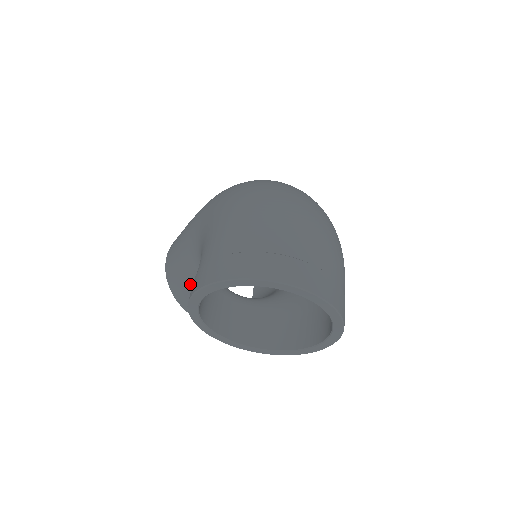
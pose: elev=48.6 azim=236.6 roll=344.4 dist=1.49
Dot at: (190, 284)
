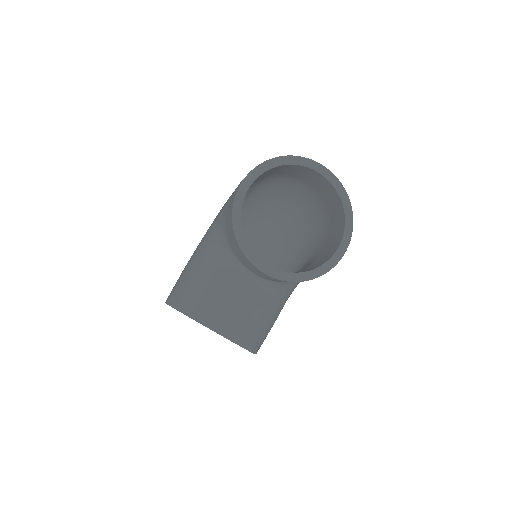
Dot at: (205, 280)
